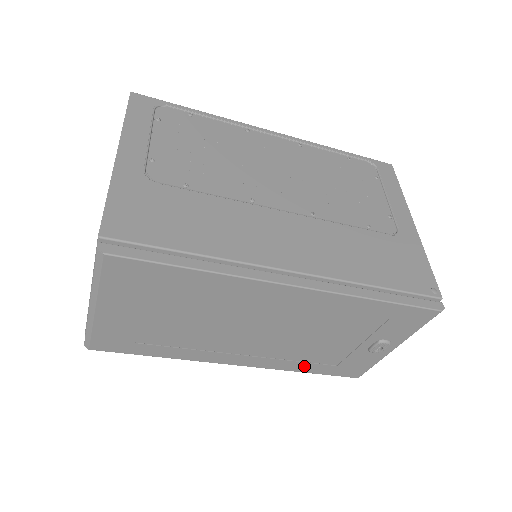
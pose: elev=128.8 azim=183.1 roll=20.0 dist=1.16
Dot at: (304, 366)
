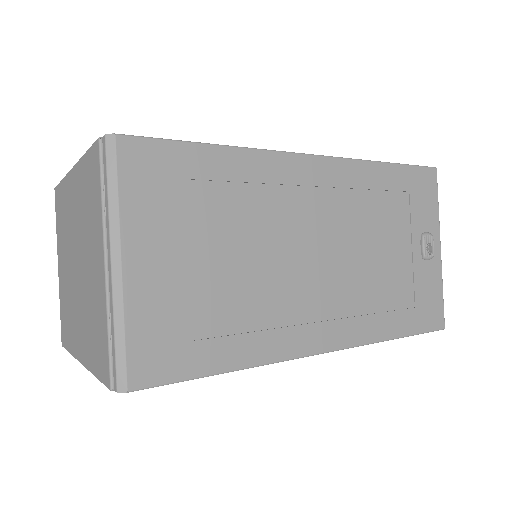
Dot at: (388, 322)
